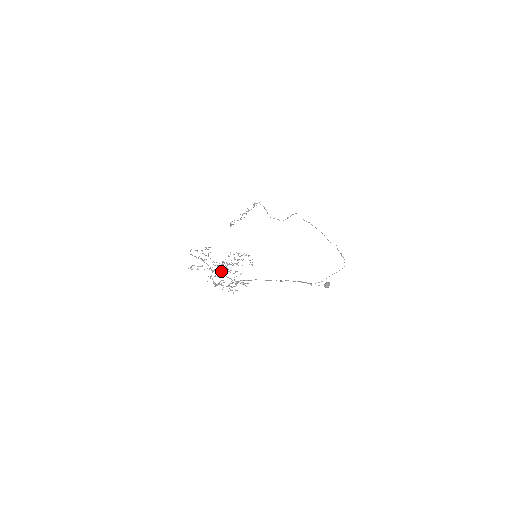
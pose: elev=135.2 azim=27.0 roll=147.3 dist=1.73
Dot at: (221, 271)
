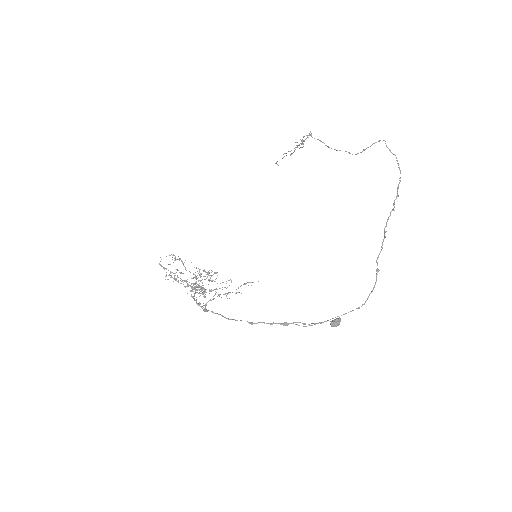
Dot at: occluded
